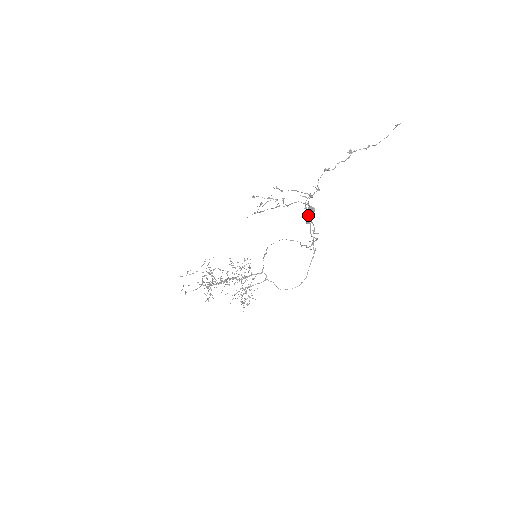
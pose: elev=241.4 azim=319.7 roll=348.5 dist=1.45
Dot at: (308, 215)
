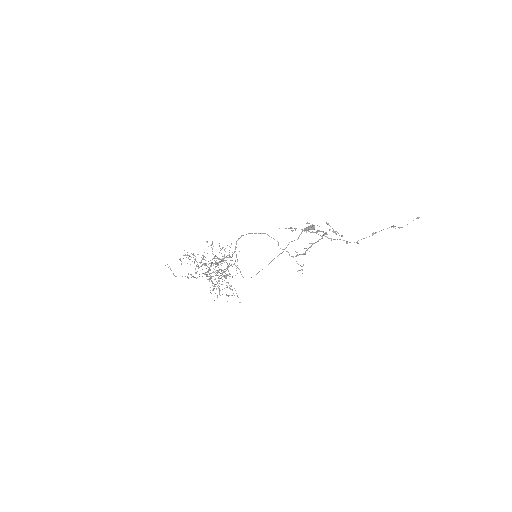
Dot at: occluded
